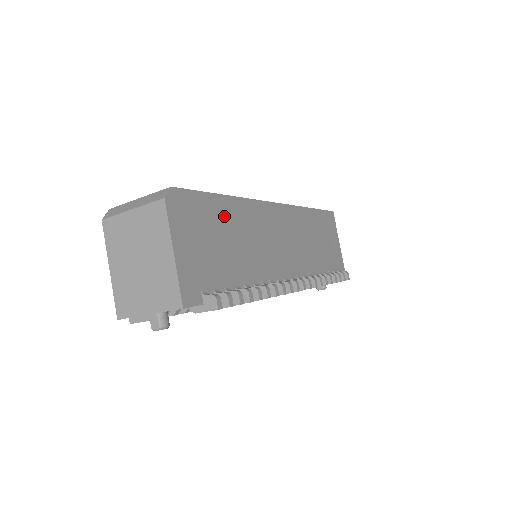
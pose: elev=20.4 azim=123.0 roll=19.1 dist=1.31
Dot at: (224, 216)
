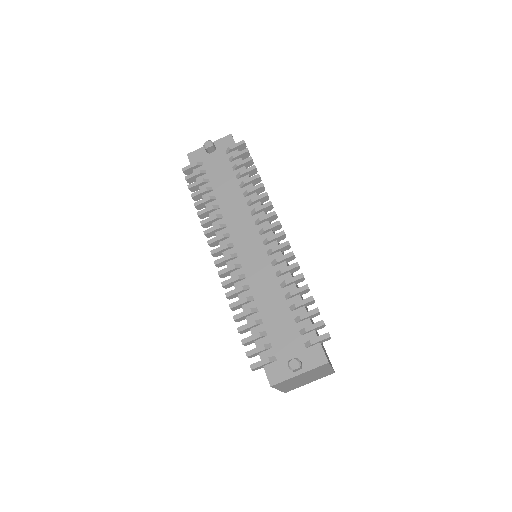
Dot at: occluded
